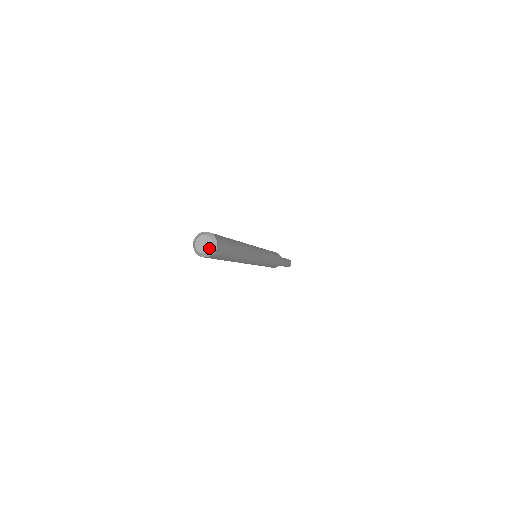
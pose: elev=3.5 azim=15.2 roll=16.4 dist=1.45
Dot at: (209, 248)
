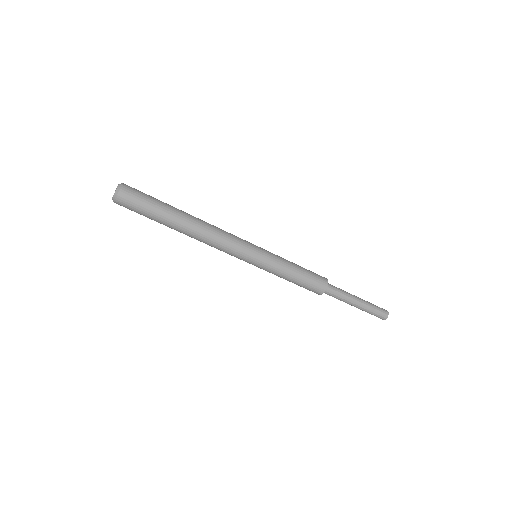
Dot at: (117, 186)
